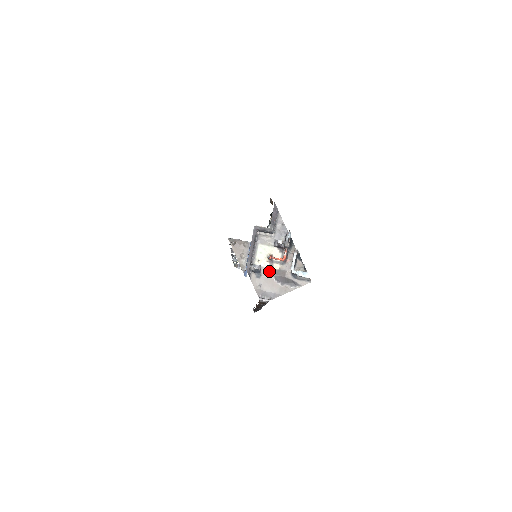
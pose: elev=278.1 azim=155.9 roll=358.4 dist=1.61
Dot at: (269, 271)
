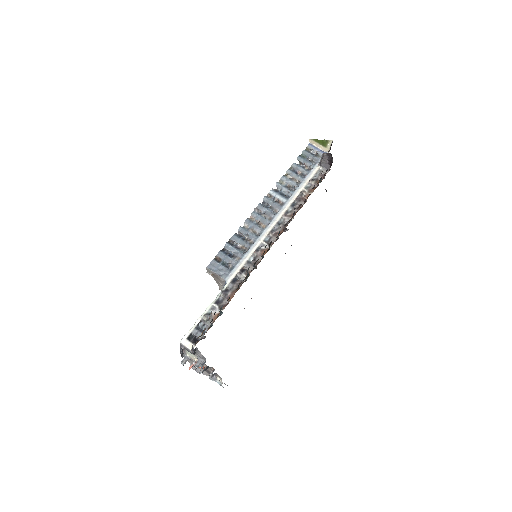
Dot at: occluded
